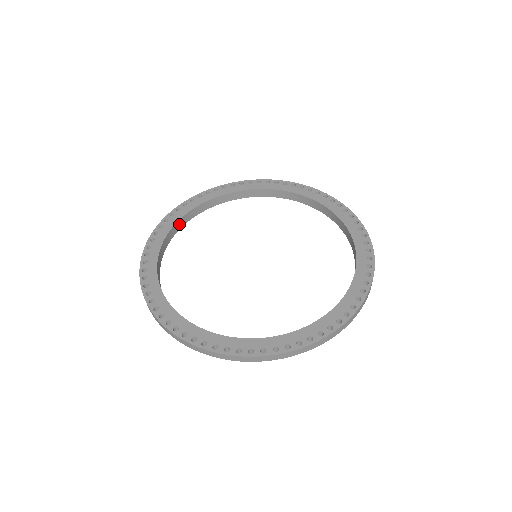
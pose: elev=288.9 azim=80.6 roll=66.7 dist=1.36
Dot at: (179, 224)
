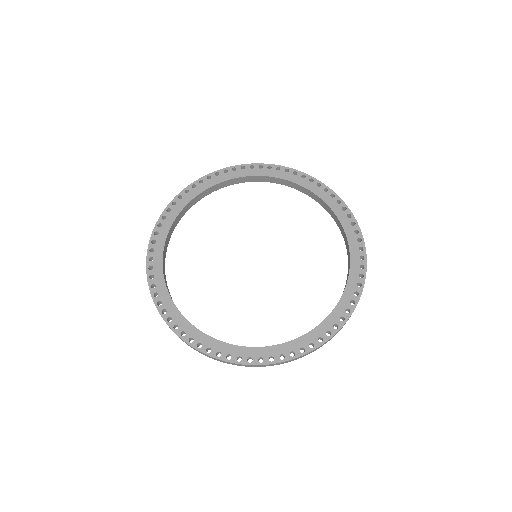
Dot at: (163, 264)
